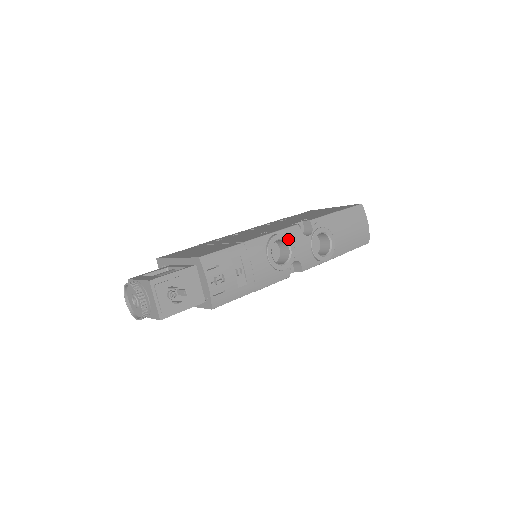
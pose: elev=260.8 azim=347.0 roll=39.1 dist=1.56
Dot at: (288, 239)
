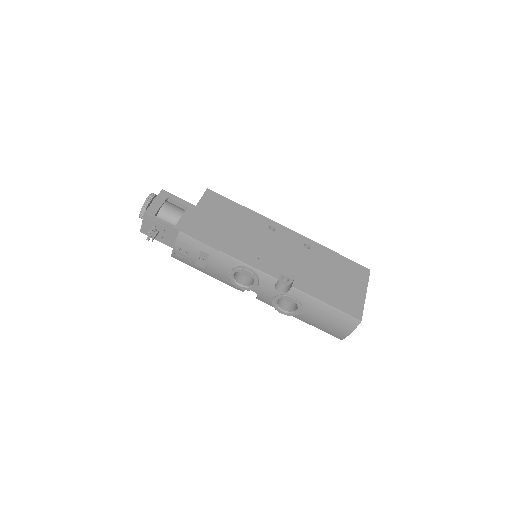
Dot at: (256, 279)
